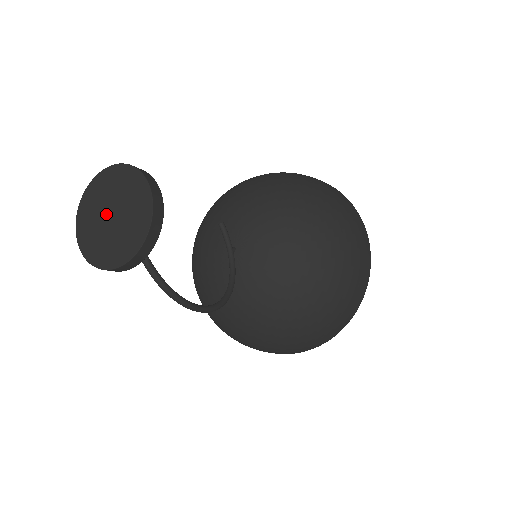
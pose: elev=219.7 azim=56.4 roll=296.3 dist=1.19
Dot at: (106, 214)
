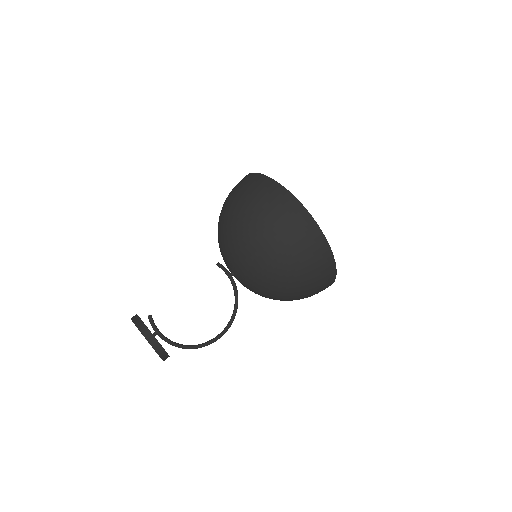
Dot at: occluded
